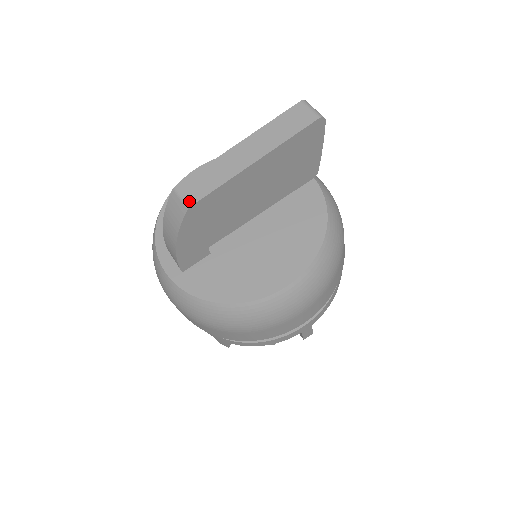
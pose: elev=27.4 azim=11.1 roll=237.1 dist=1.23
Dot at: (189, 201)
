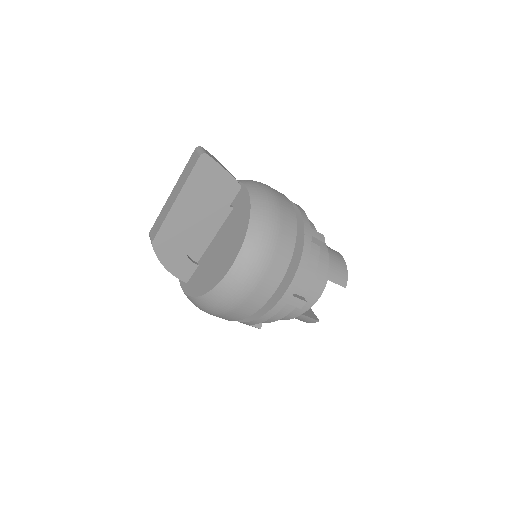
Dot at: (152, 239)
